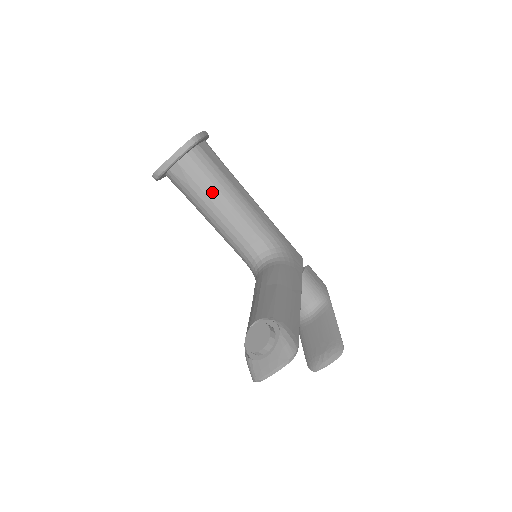
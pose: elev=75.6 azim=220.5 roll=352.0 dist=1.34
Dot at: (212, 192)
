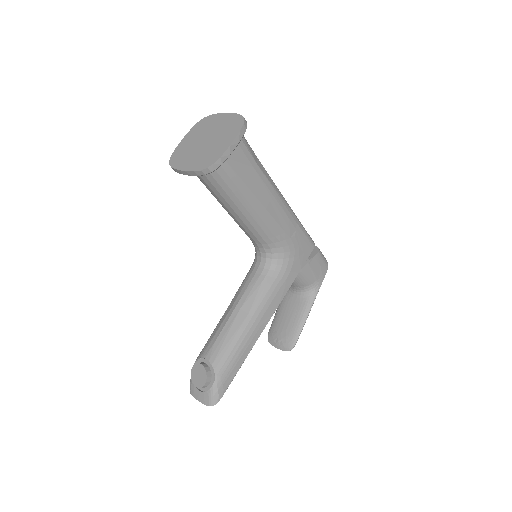
Dot at: (226, 202)
